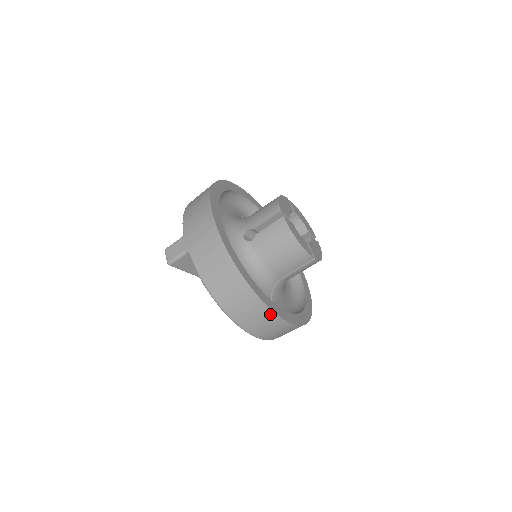
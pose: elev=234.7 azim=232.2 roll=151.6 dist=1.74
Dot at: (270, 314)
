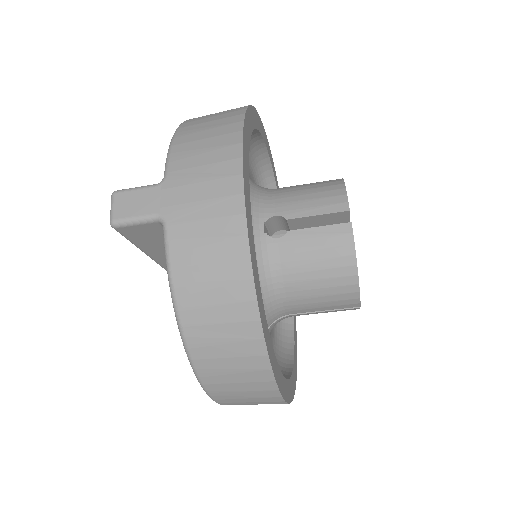
Dot at: (269, 388)
